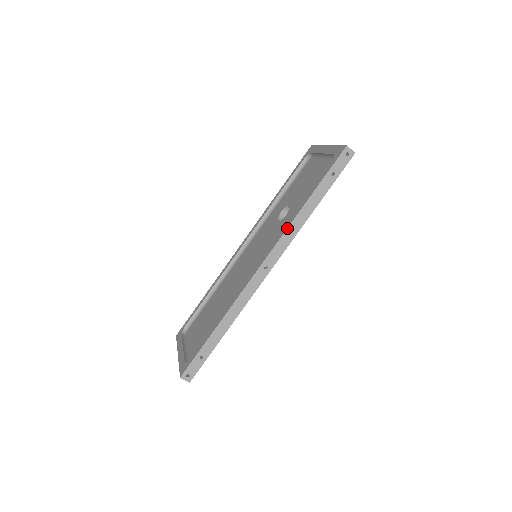
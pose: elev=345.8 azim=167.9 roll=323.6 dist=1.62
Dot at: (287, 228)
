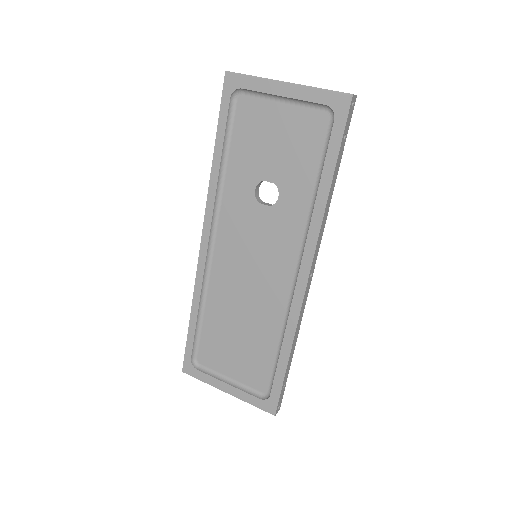
Dot at: (321, 226)
